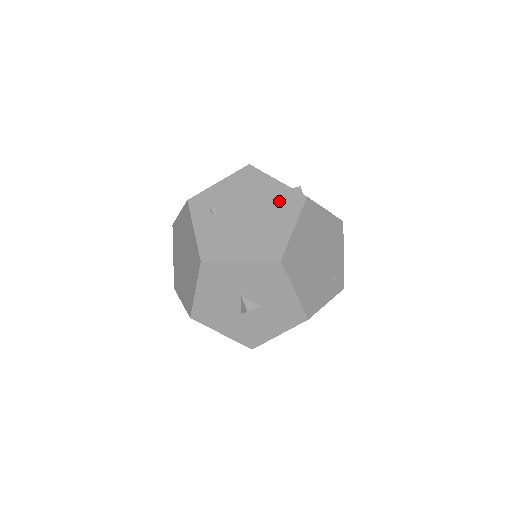
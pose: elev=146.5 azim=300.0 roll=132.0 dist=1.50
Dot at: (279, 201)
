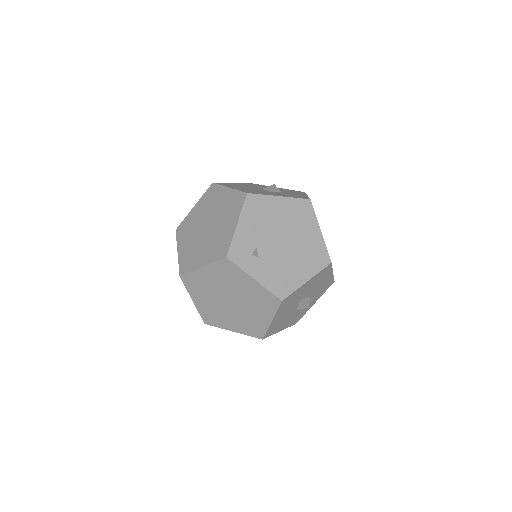
Dot at: (295, 215)
